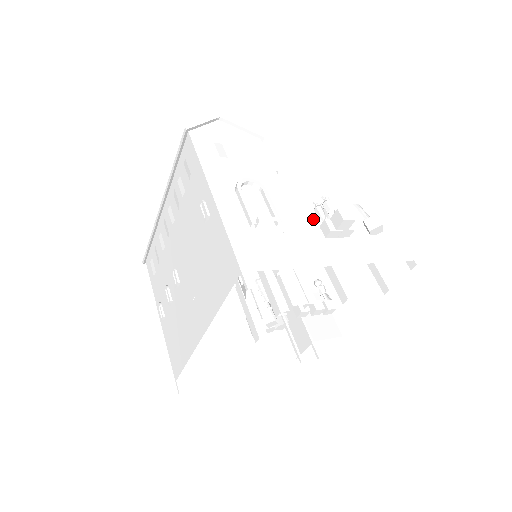
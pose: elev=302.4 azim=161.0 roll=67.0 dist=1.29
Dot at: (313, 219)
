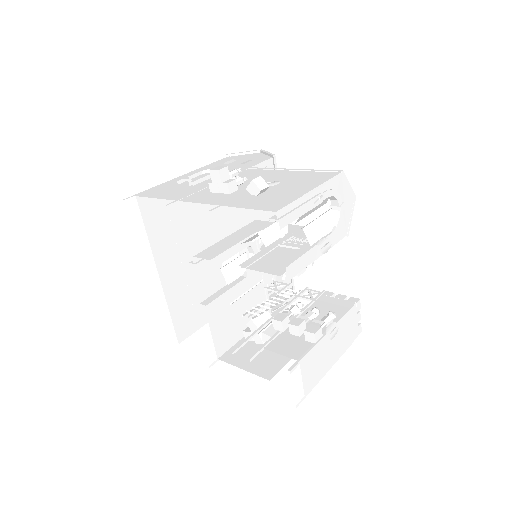
Dot at: occluded
